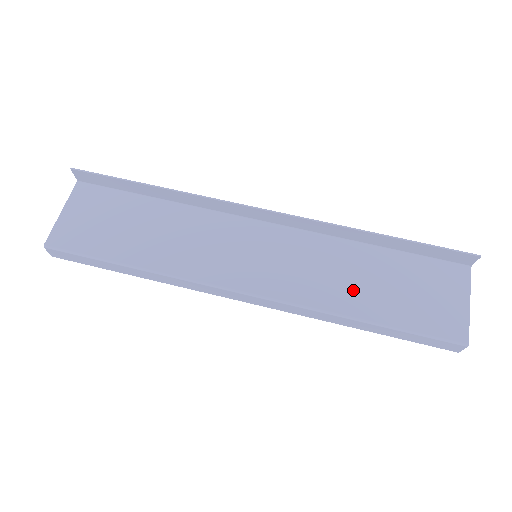
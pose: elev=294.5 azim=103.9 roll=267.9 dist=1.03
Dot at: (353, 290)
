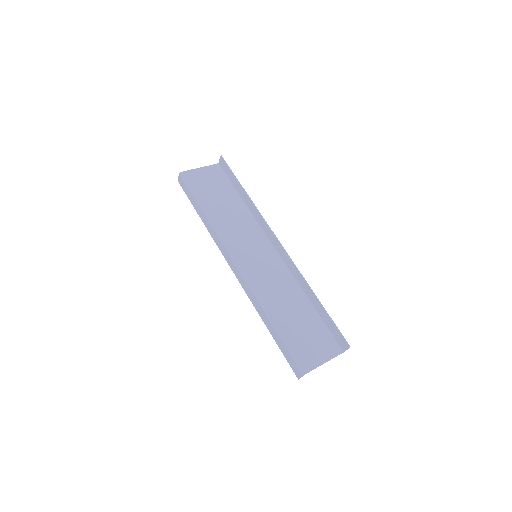
Dot at: (281, 307)
